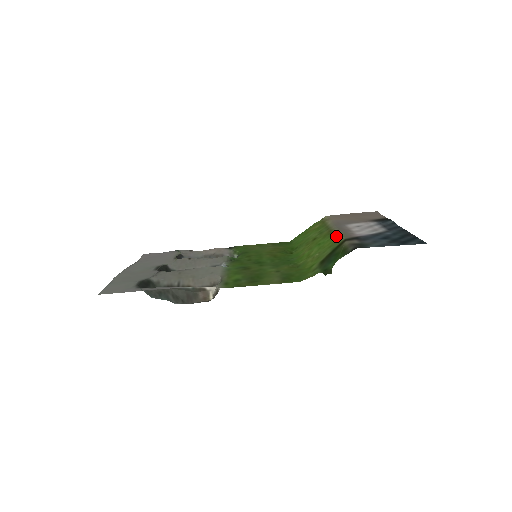
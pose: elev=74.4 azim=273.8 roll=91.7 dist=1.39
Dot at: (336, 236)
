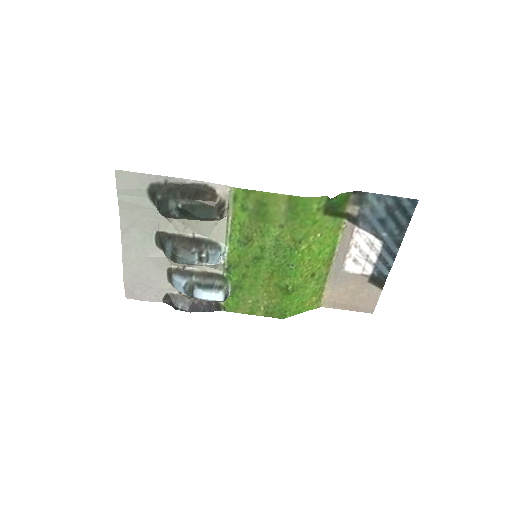
Dot at: (336, 241)
